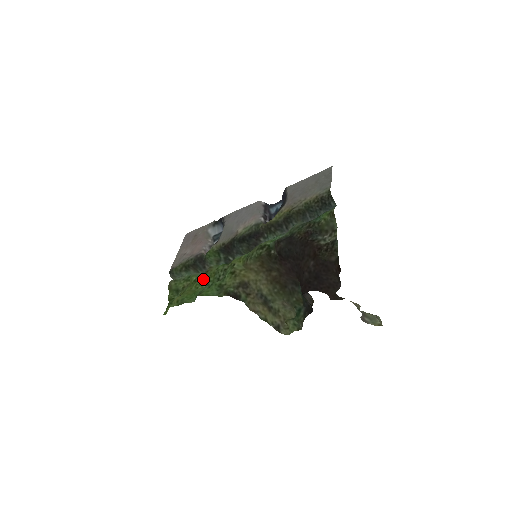
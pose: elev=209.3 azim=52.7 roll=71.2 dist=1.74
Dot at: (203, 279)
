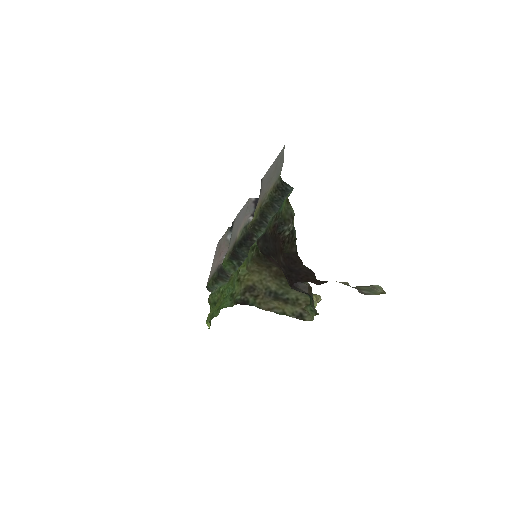
Dot at: (227, 289)
